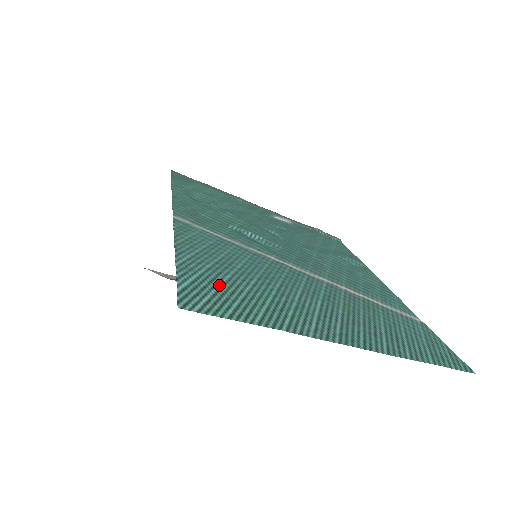
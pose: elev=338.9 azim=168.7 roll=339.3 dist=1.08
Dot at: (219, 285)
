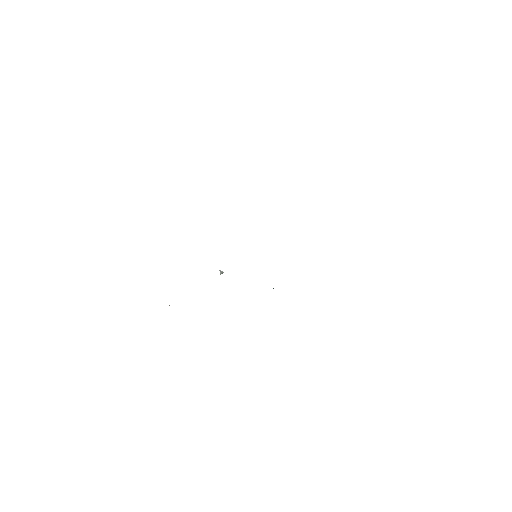
Dot at: occluded
